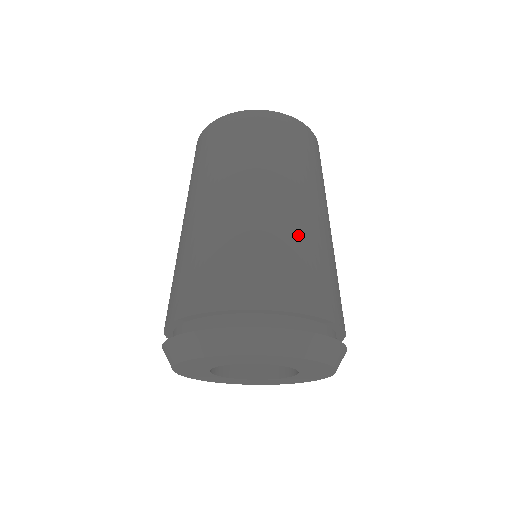
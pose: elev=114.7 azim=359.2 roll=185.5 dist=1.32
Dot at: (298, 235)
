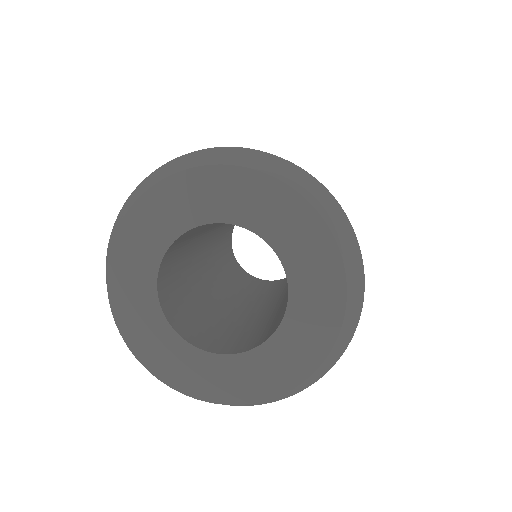
Dot at: occluded
